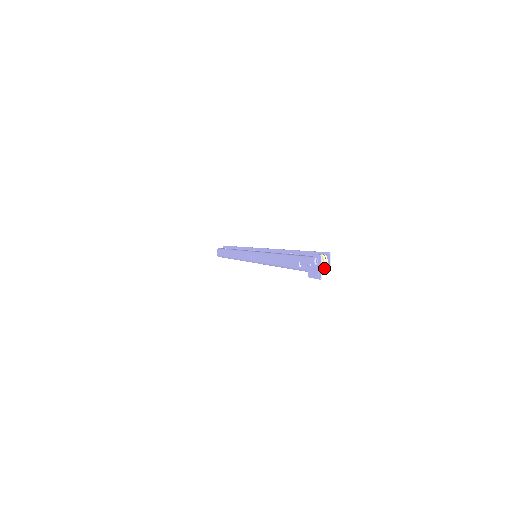
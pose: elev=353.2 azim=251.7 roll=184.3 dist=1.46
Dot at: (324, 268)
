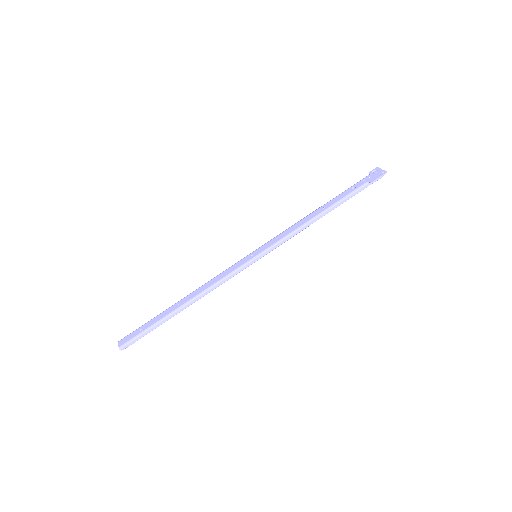
Dot at: occluded
